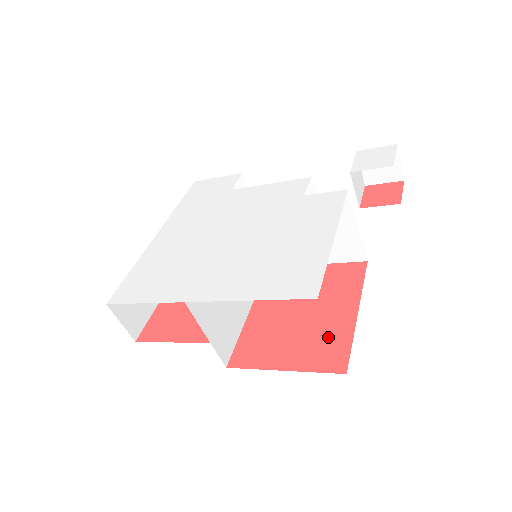
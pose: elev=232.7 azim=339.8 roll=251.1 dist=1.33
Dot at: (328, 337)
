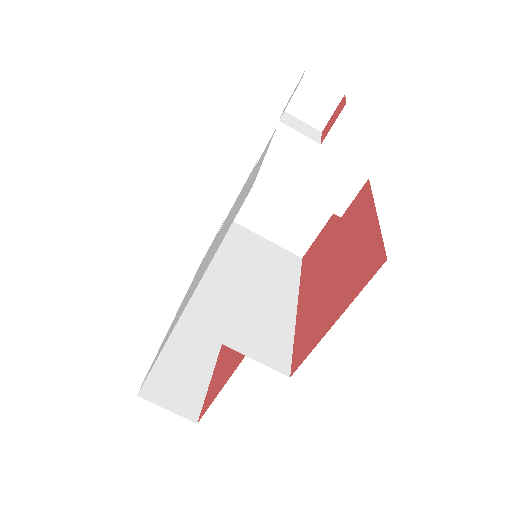
Dot at: (360, 256)
